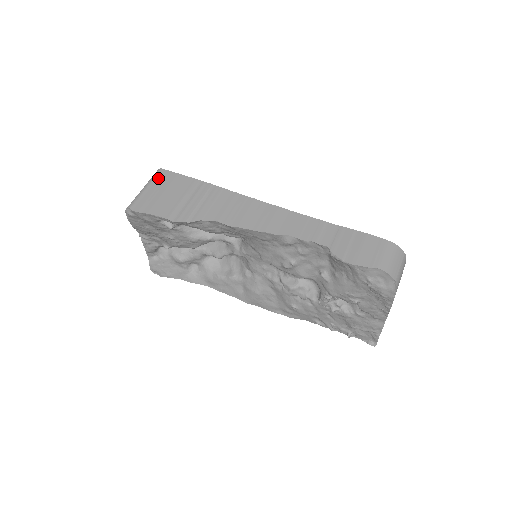
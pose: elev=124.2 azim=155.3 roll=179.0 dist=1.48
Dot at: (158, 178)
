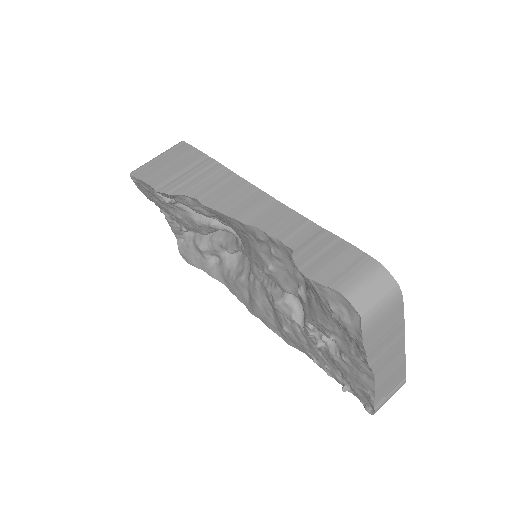
Dot at: (173, 149)
